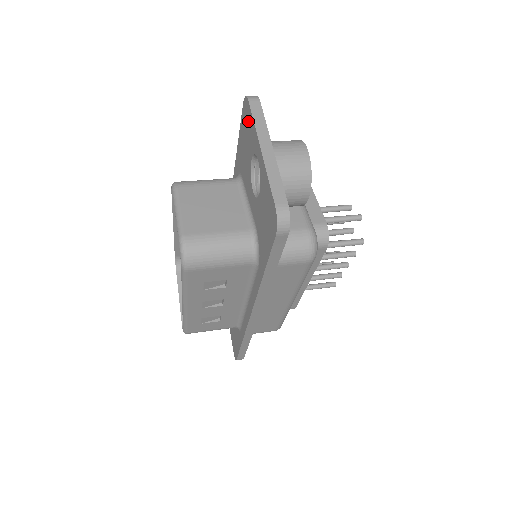
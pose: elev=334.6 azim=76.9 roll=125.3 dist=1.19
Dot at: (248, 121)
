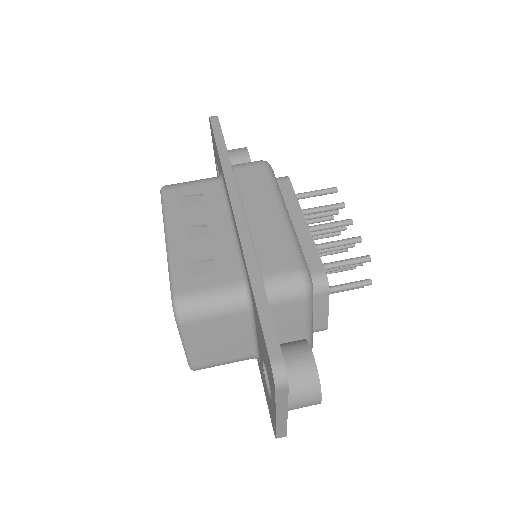
Dot at: (271, 378)
